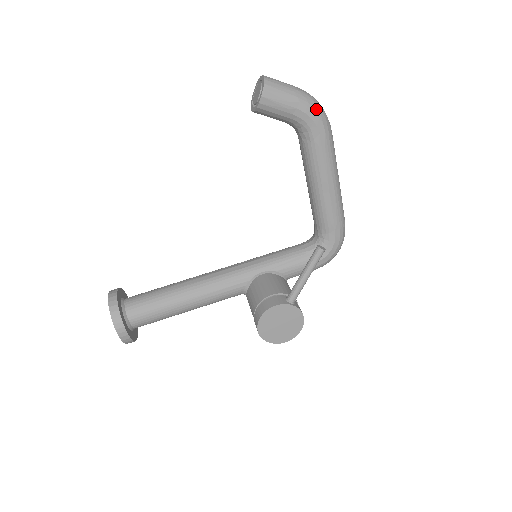
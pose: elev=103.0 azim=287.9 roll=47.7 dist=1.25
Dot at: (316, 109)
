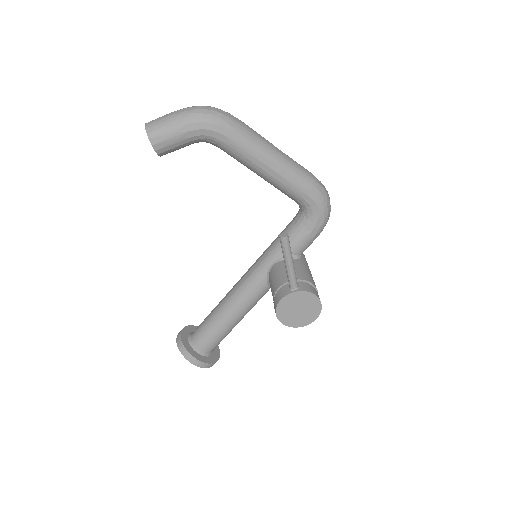
Dot at: (204, 118)
